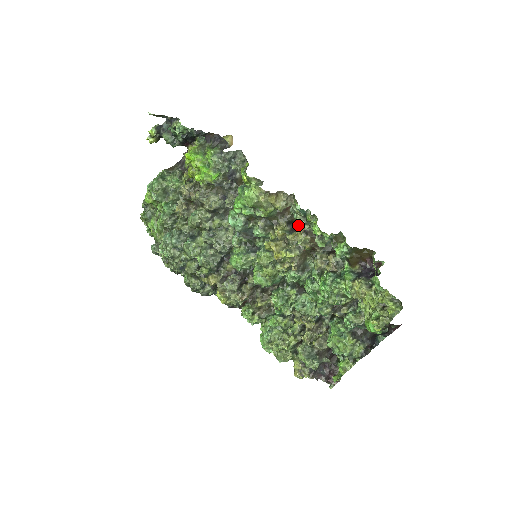
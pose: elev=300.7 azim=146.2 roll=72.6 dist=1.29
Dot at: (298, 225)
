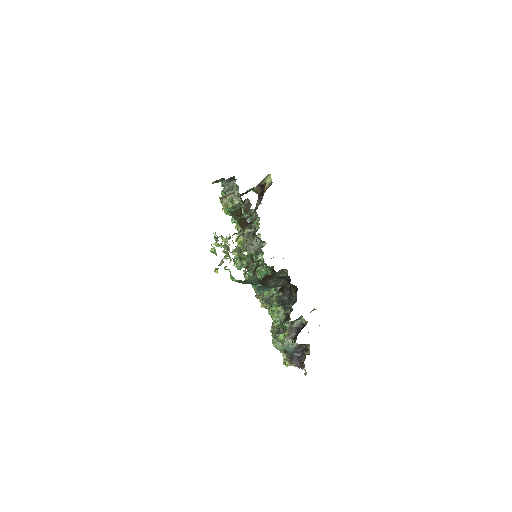
Dot at: occluded
